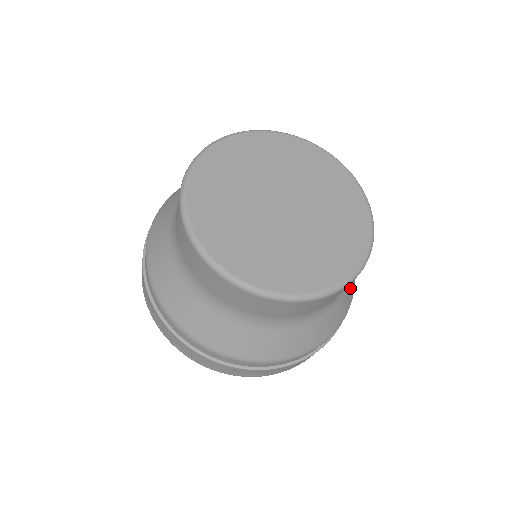
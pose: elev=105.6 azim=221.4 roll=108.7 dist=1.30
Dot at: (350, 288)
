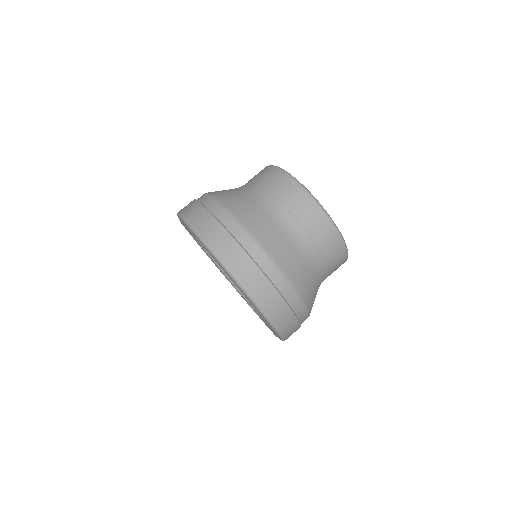
Dot at: occluded
